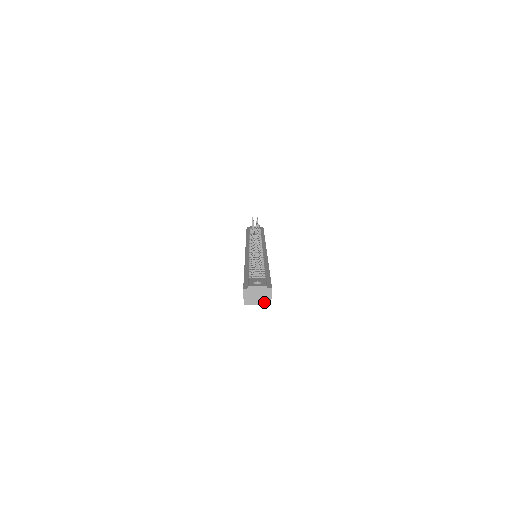
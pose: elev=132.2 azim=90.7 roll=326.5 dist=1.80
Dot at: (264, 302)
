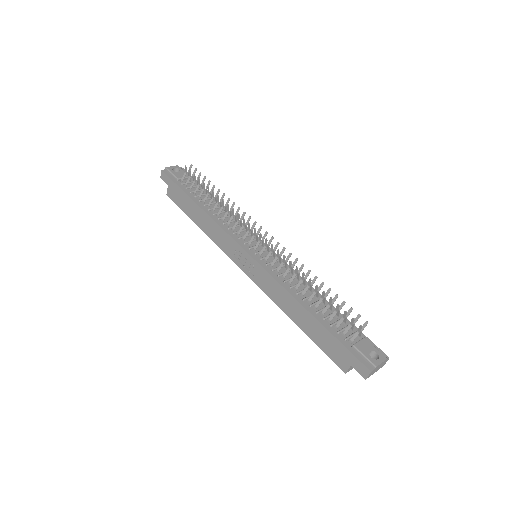
Dot at: occluded
